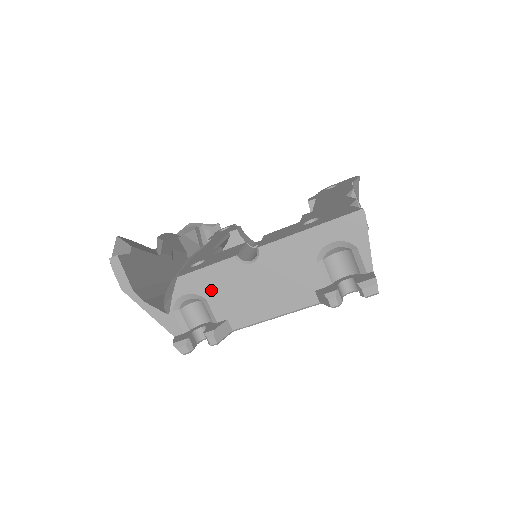
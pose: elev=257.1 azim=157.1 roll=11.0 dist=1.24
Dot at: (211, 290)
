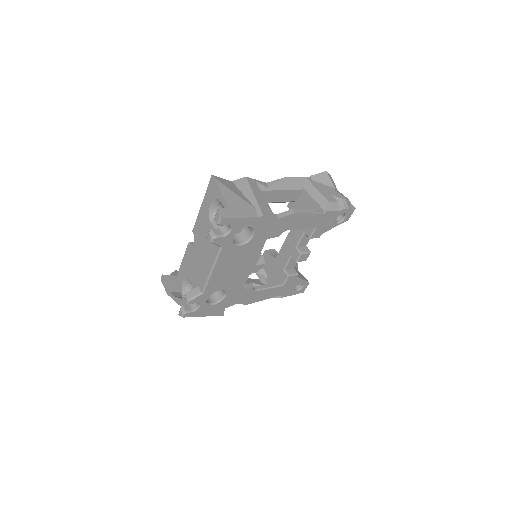
Dot at: (188, 271)
